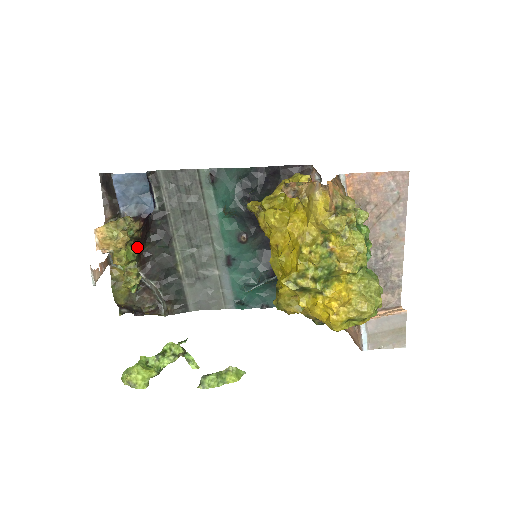
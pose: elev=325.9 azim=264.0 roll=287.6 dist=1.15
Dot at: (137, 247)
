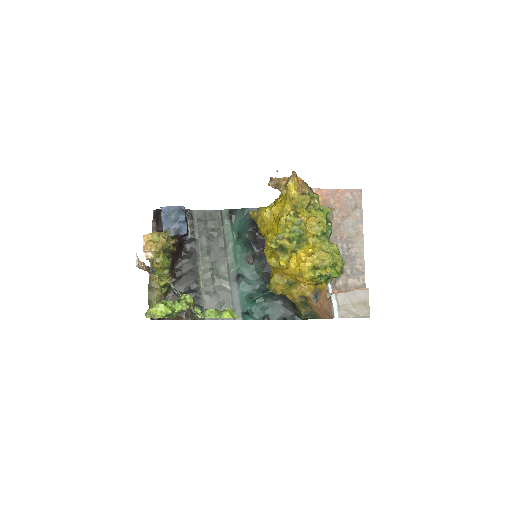
Dot at: (171, 260)
